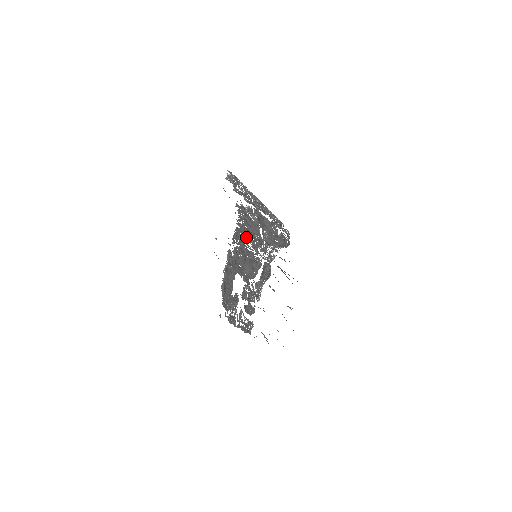
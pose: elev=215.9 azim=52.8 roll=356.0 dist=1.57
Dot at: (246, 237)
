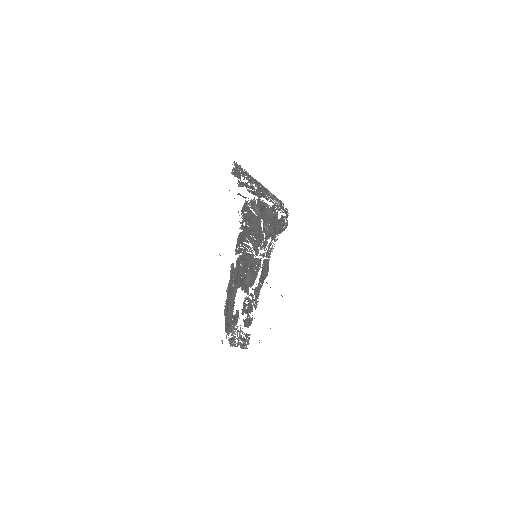
Dot at: (248, 239)
